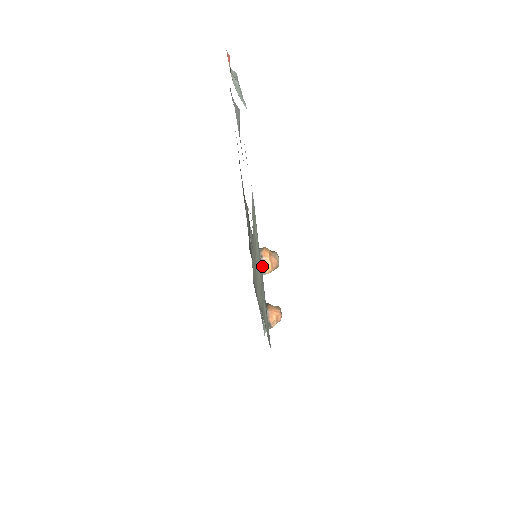
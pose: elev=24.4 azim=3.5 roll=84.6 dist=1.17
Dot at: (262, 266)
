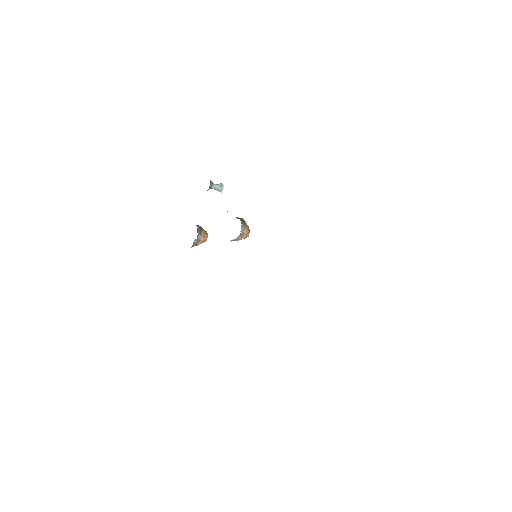
Dot at: (239, 238)
